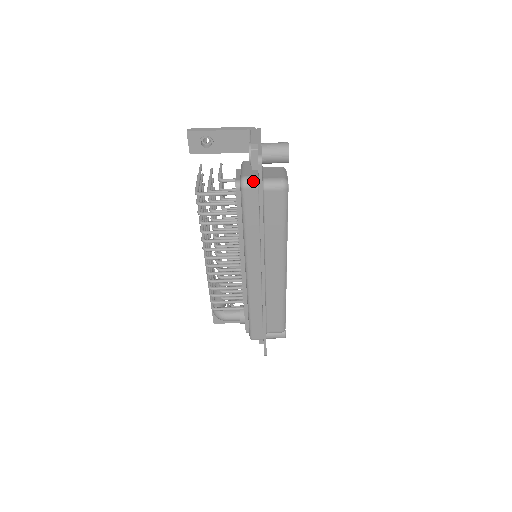
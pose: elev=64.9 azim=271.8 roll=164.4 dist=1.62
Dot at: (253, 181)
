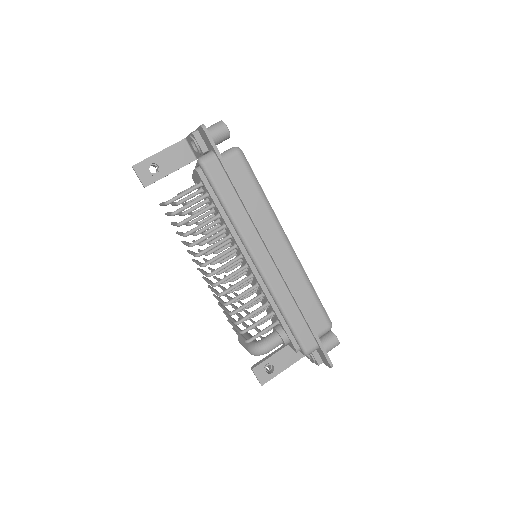
Dot at: (209, 155)
